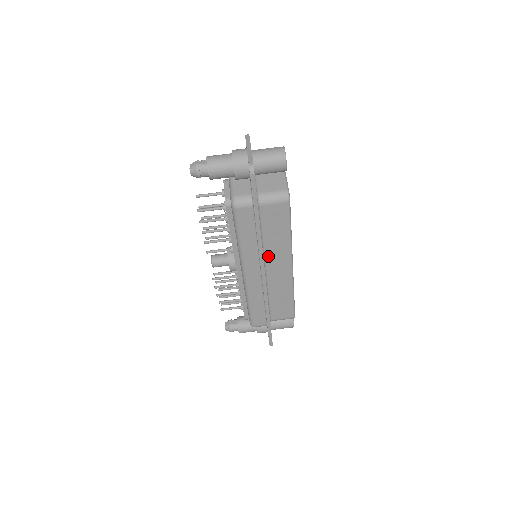
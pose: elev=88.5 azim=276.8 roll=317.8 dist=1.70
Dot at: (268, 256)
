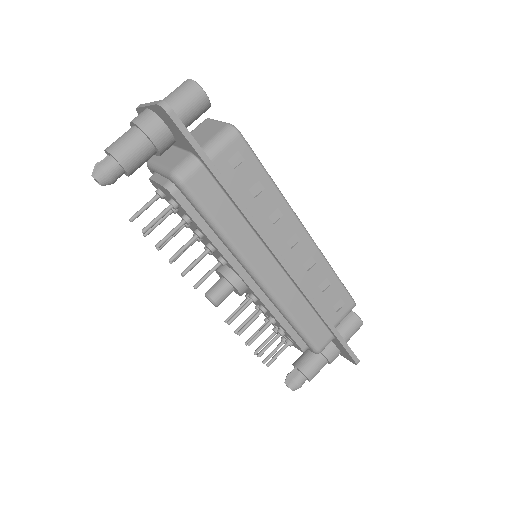
Dot at: (268, 232)
